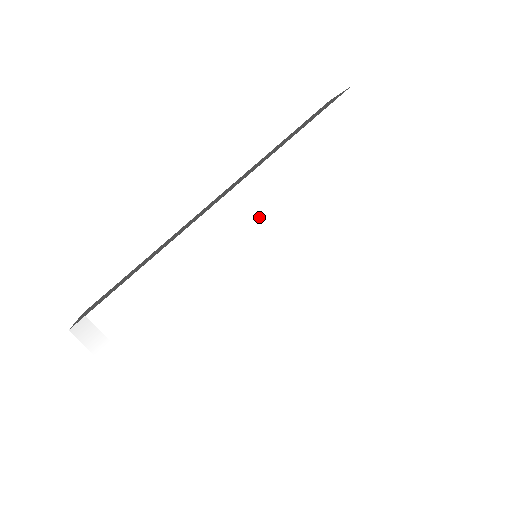
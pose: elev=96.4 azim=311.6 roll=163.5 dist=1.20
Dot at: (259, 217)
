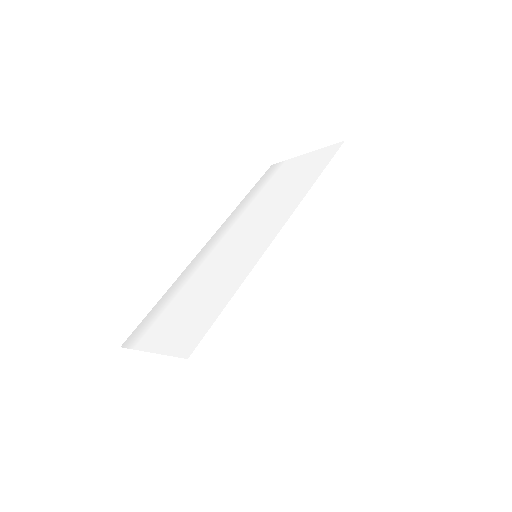
Dot at: (234, 227)
